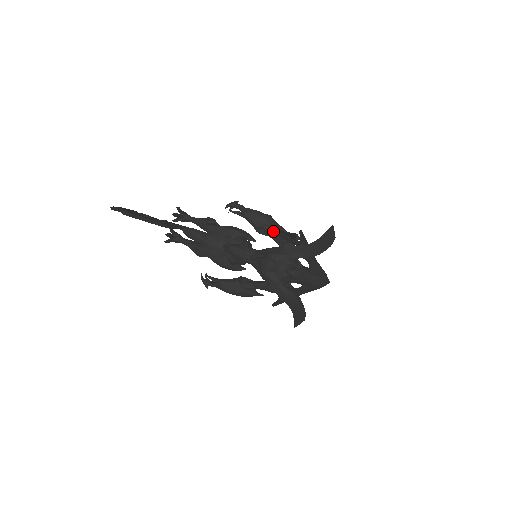
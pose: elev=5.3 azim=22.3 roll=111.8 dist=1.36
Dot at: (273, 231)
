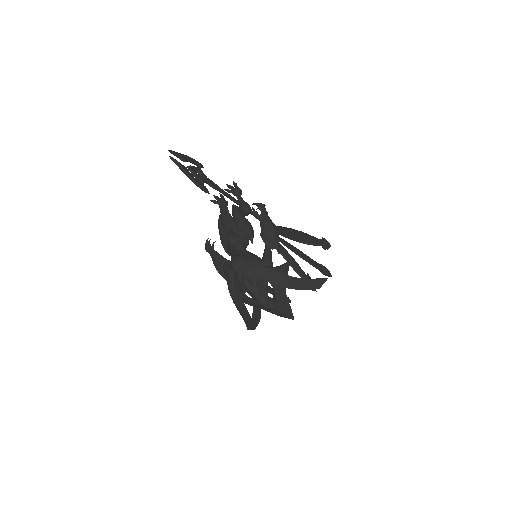
Dot at: (269, 245)
